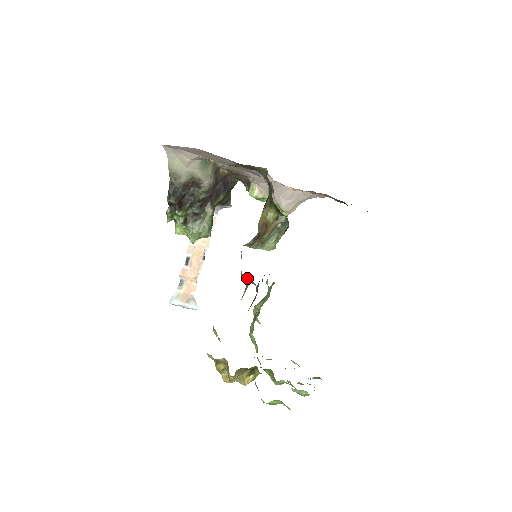
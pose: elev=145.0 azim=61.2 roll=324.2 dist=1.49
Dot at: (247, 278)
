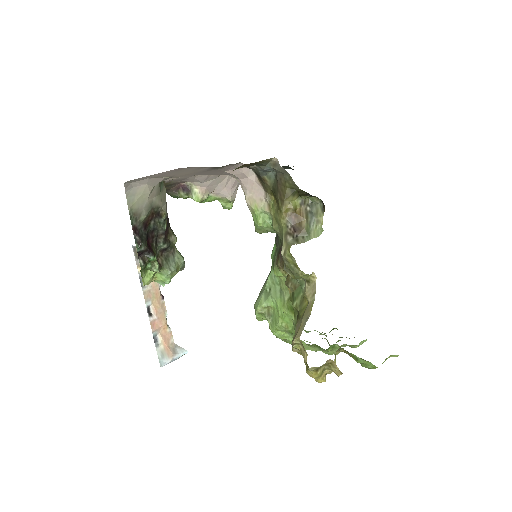
Dot at: (311, 274)
